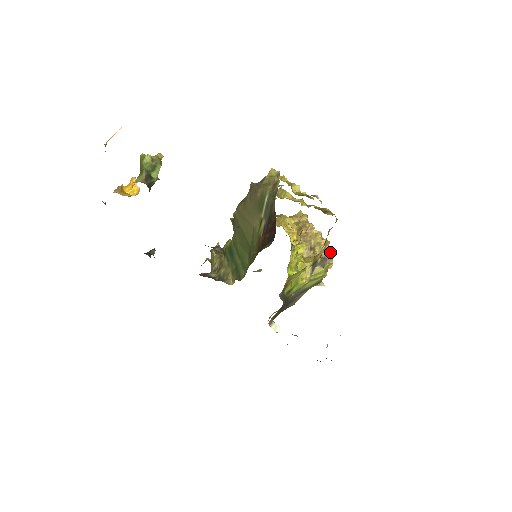
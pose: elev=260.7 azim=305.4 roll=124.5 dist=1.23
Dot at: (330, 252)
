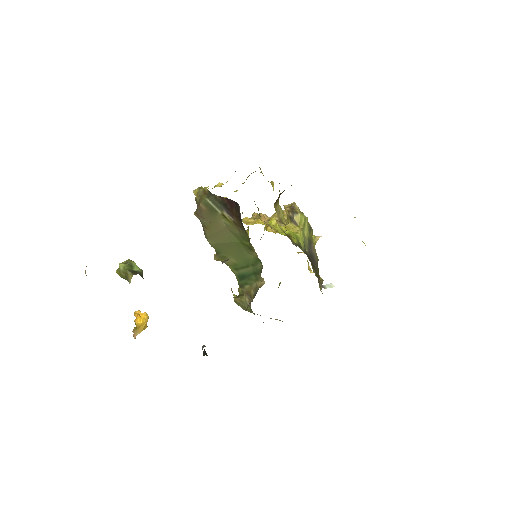
Dot at: (290, 204)
